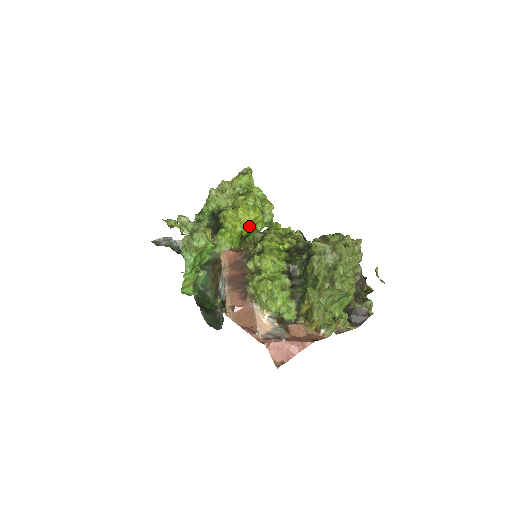
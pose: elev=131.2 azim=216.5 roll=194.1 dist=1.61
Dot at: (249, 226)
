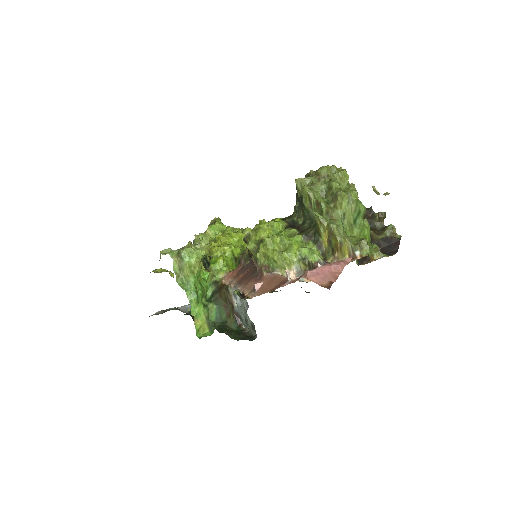
Dot at: occluded
